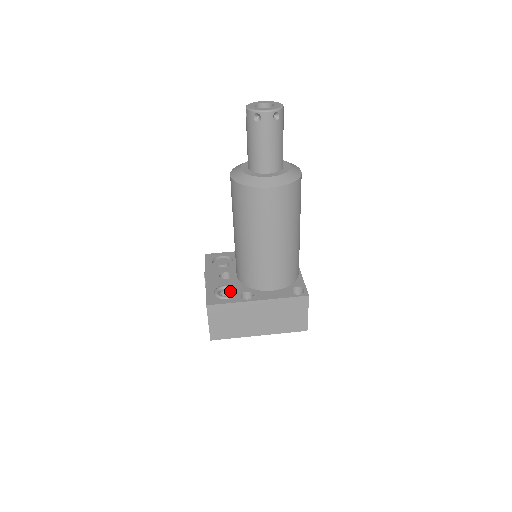
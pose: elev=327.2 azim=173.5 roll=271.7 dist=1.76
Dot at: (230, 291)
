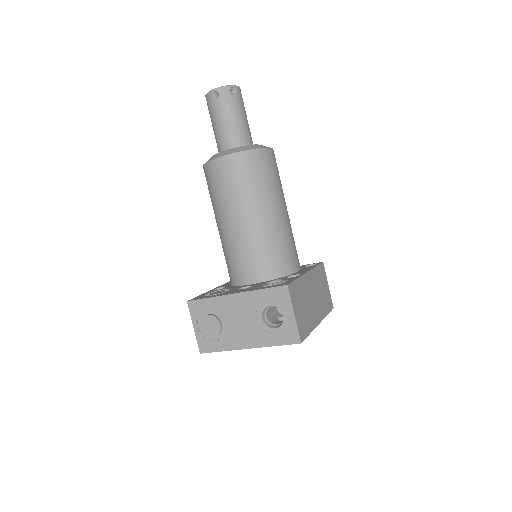
Dot at: occluded
